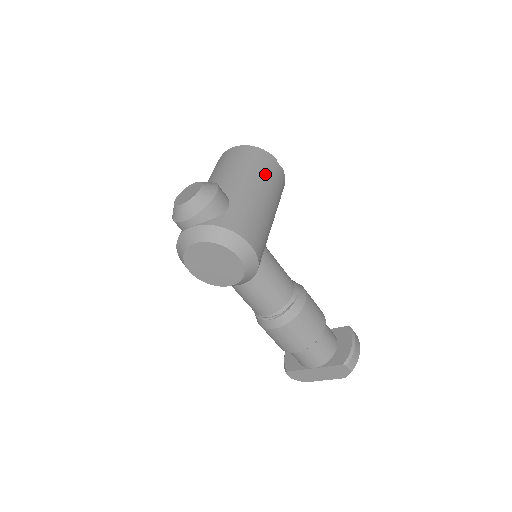
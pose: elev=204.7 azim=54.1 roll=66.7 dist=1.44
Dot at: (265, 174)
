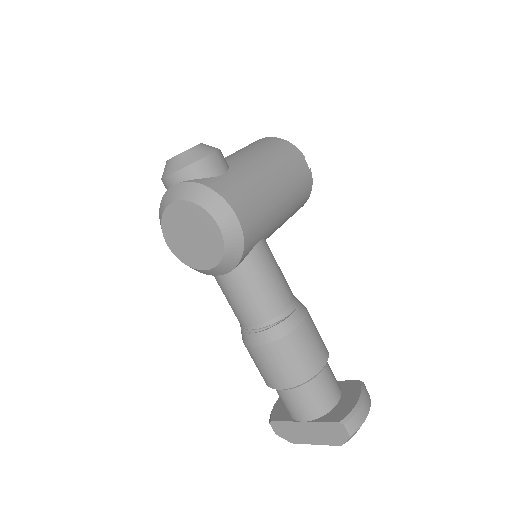
Dot at: (284, 162)
